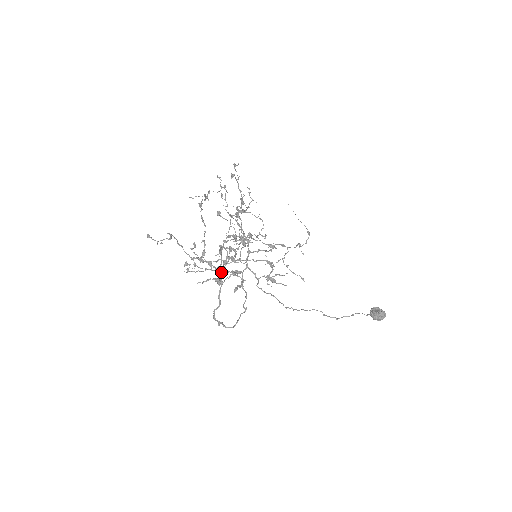
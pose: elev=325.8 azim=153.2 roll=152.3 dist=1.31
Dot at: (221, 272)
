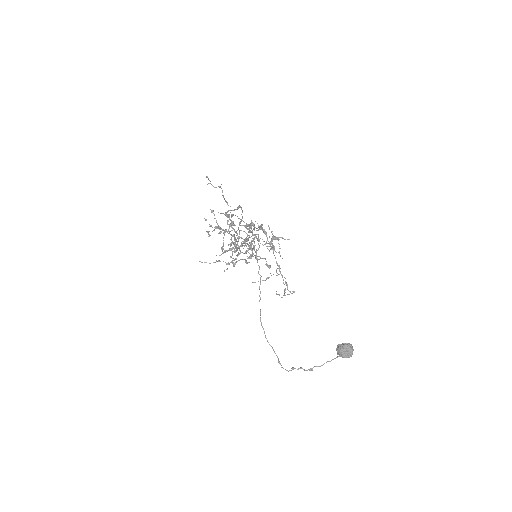
Dot at: (230, 234)
